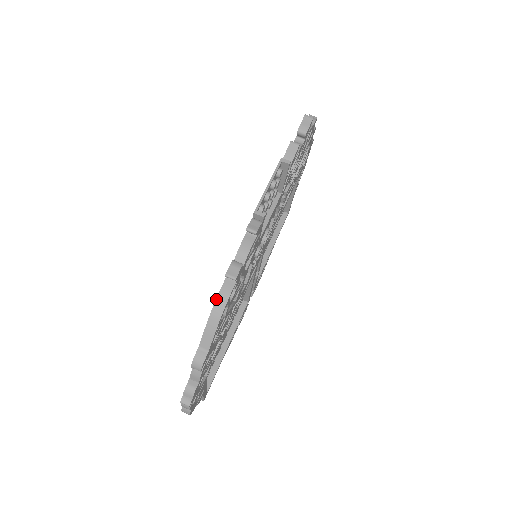
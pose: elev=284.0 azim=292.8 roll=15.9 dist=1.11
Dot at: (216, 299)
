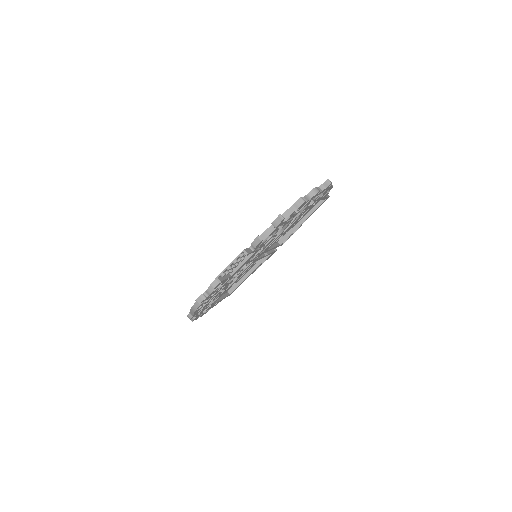
Dot at: (194, 304)
